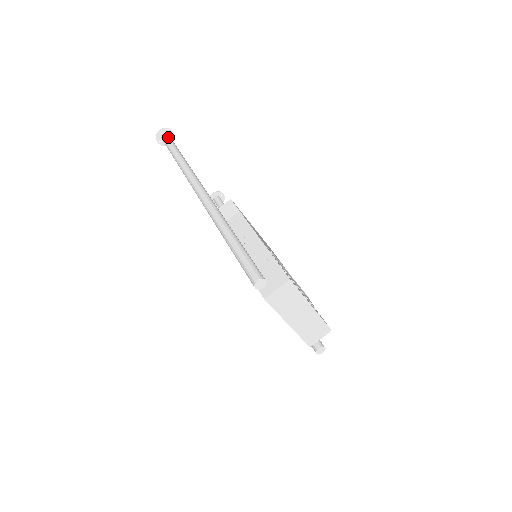
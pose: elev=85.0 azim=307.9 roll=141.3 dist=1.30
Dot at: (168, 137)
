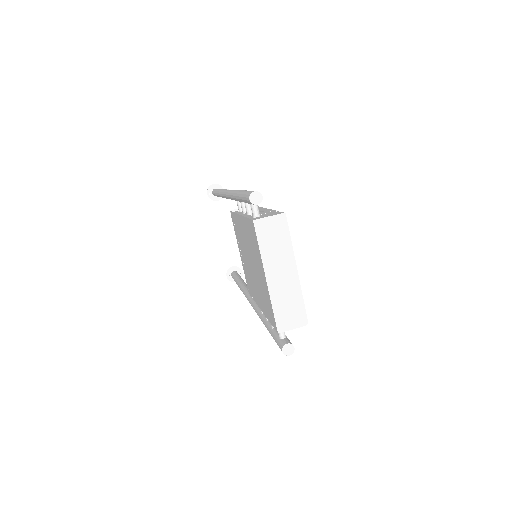
Dot at: occluded
